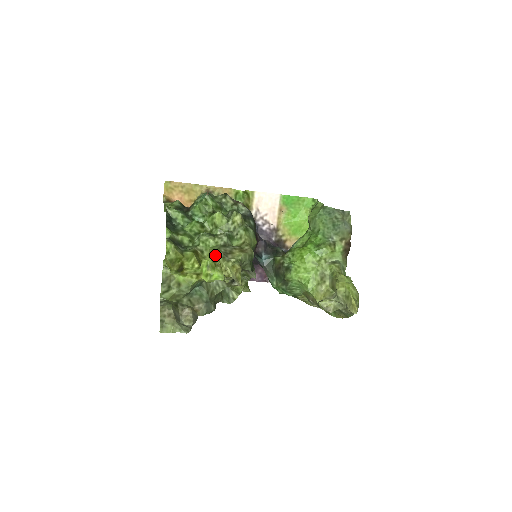
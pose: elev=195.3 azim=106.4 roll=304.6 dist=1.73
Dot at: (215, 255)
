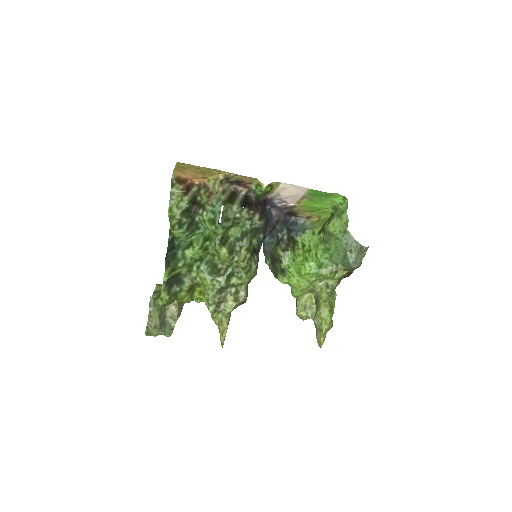
Dot at: (208, 306)
